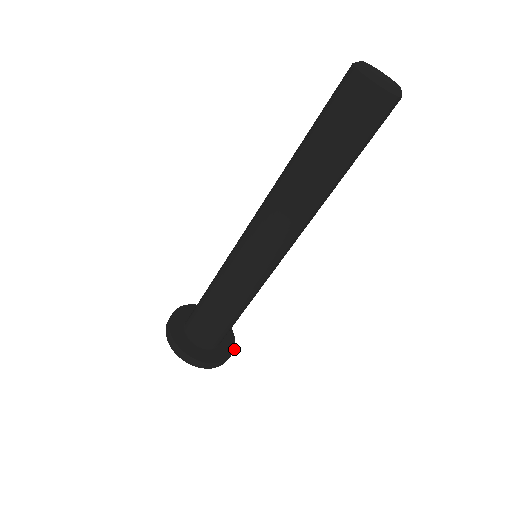
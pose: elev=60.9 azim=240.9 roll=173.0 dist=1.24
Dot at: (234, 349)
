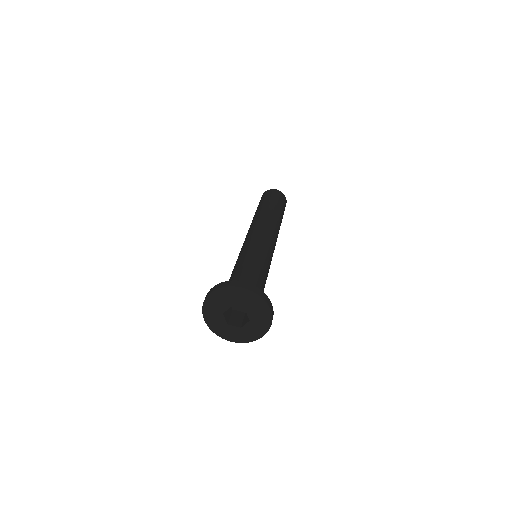
Dot at: occluded
